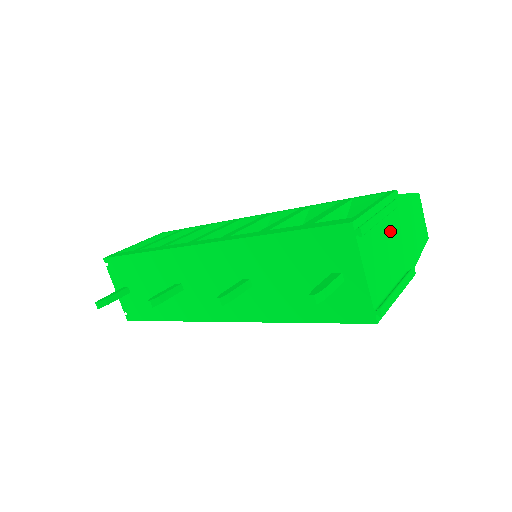
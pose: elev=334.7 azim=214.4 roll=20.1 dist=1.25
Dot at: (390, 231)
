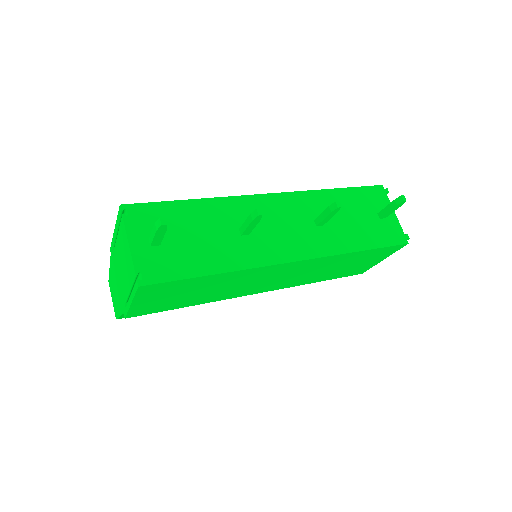
Dot at: occluded
